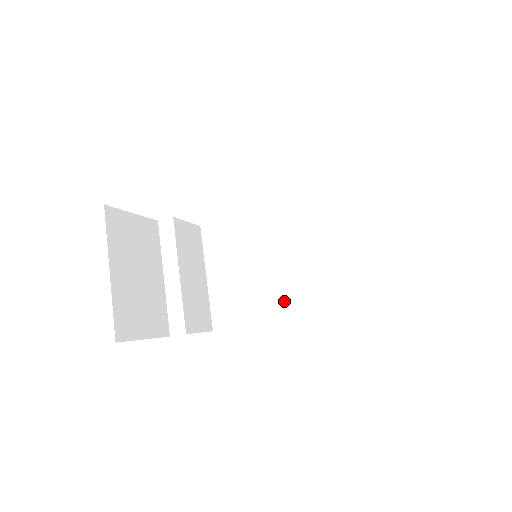
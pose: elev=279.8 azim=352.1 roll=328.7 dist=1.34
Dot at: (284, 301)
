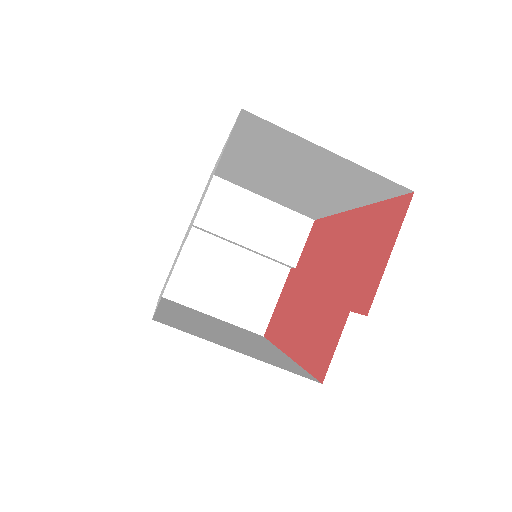
Dot at: (326, 202)
